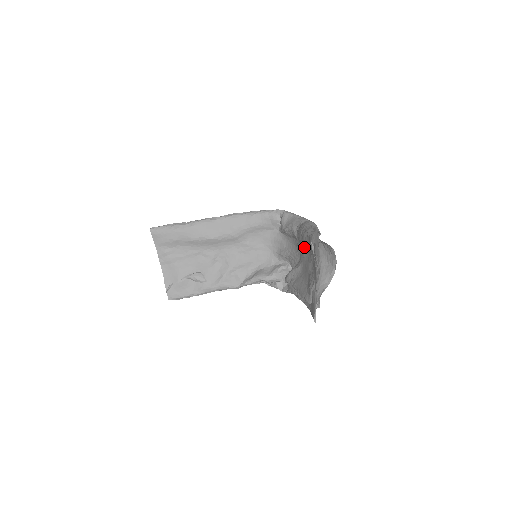
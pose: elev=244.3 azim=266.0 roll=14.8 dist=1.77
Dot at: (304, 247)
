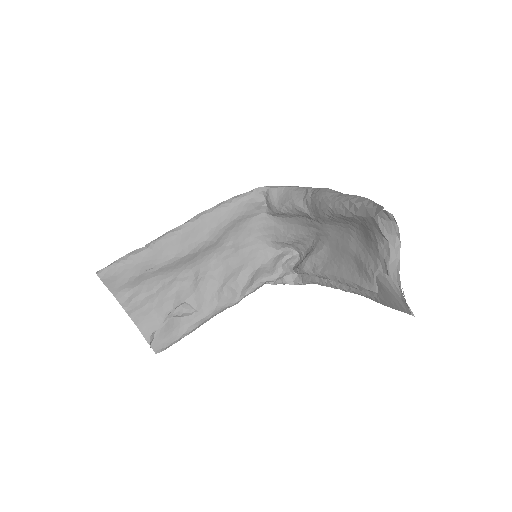
Dot at: (330, 223)
